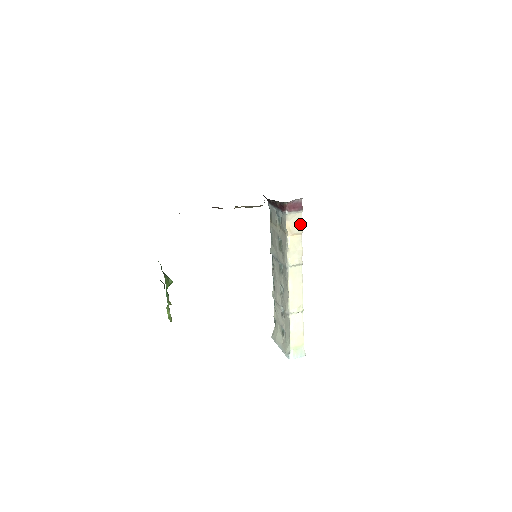
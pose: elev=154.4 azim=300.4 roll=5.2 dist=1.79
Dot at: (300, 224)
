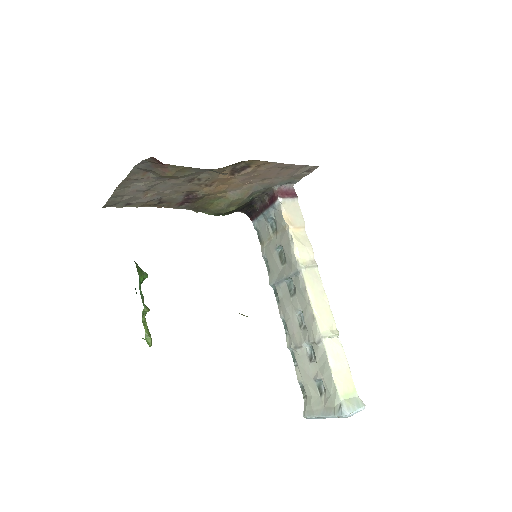
Dot at: (299, 215)
